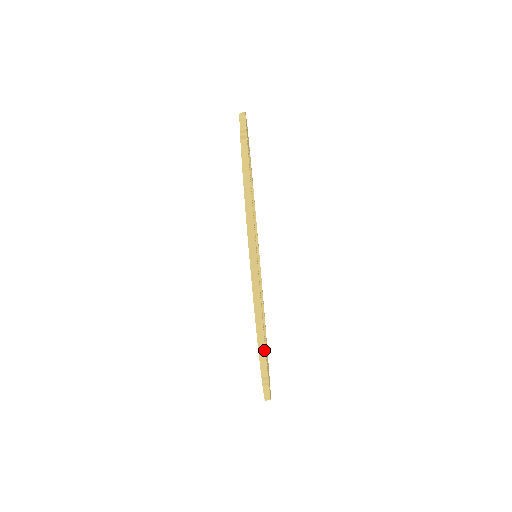
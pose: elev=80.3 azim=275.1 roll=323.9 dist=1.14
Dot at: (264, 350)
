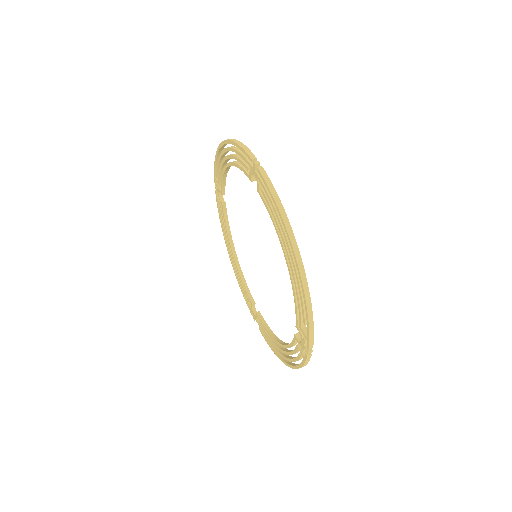
Dot at: (313, 328)
